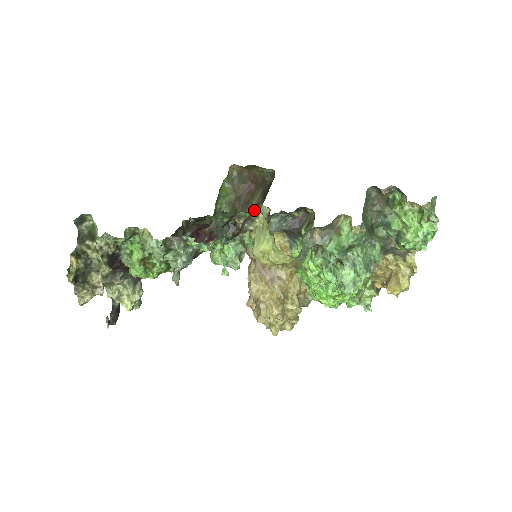
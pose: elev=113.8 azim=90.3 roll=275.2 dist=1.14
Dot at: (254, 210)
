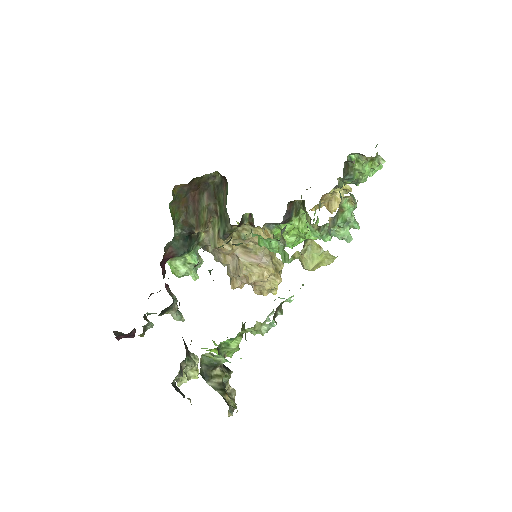
Dot at: (305, 241)
